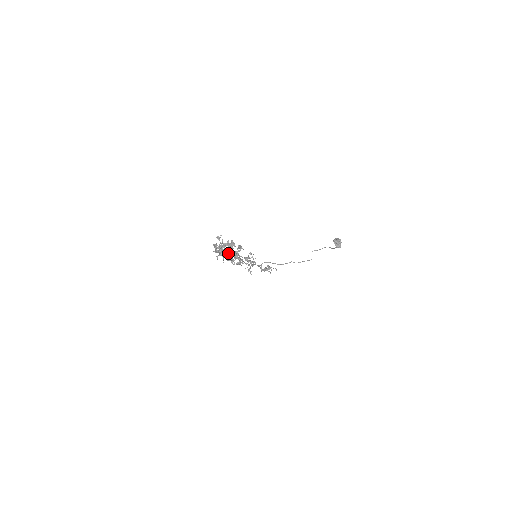
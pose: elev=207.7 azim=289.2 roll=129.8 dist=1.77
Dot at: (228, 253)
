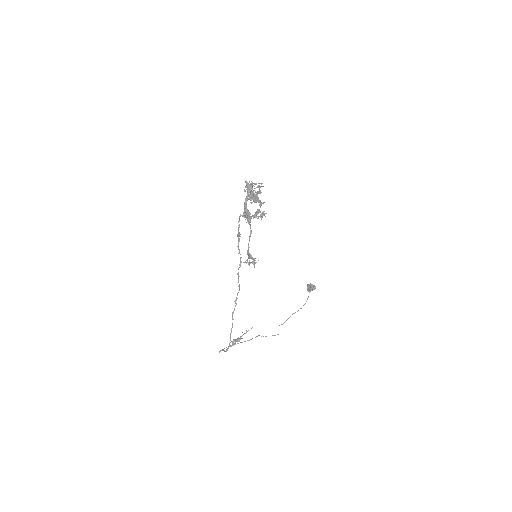
Dot at: (260, 190)
